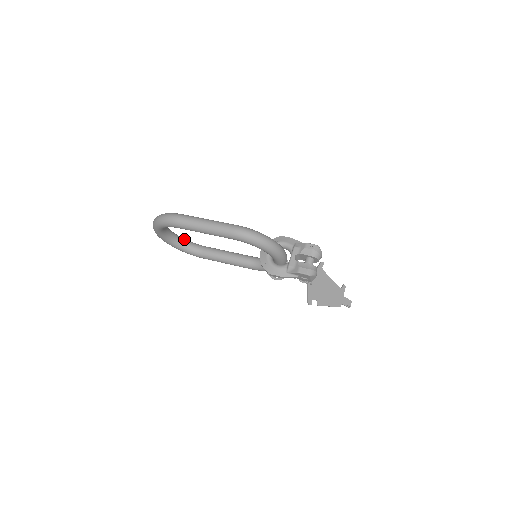
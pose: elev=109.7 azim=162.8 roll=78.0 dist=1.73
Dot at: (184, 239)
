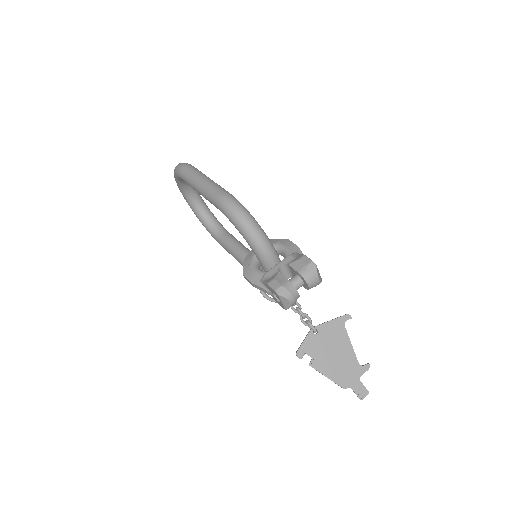
Dot at: (213, 215)
